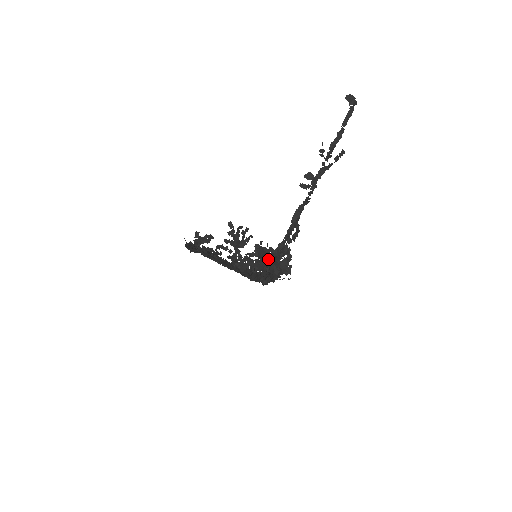
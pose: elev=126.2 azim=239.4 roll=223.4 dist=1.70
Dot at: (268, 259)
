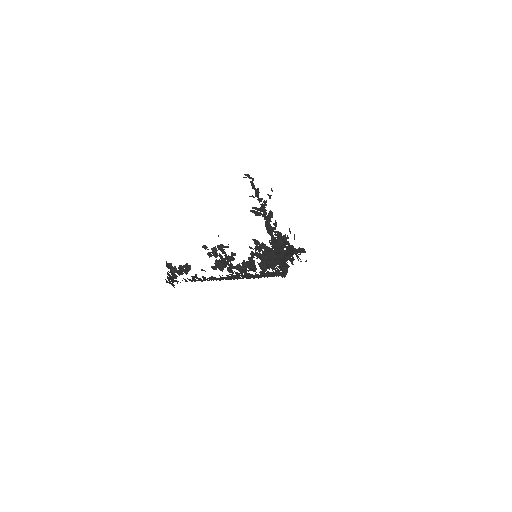
Dot at: (270, 256)
